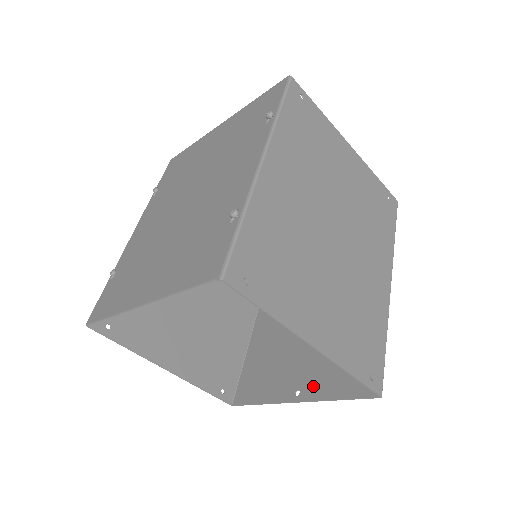
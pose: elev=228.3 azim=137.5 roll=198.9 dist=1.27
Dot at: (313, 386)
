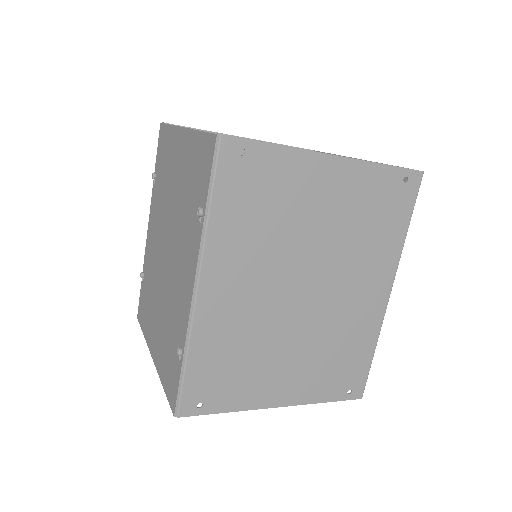
Dot at: occluded
